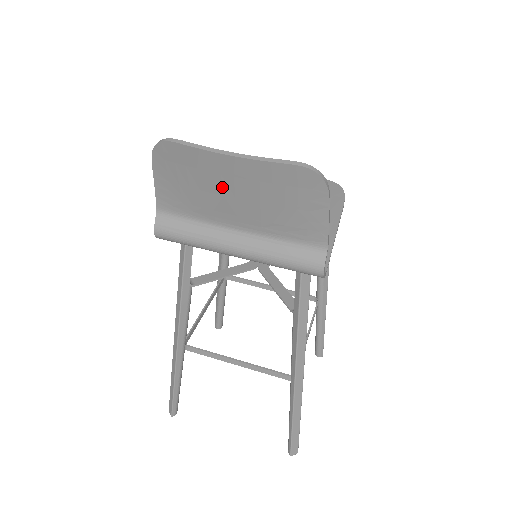
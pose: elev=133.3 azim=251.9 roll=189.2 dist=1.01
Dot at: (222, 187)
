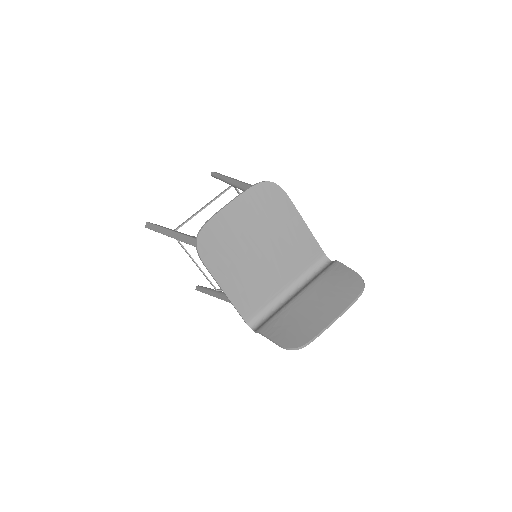
Dot at: (313, 316)
